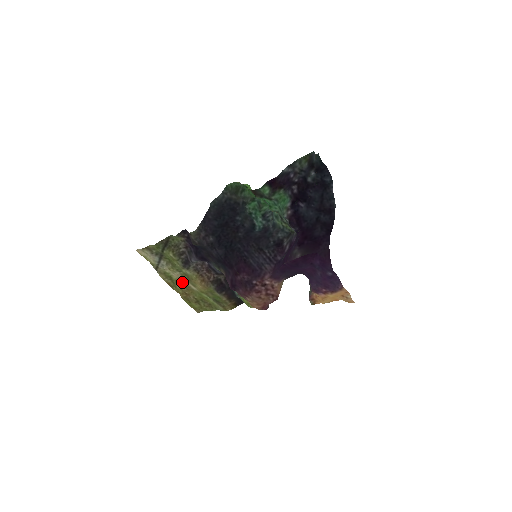
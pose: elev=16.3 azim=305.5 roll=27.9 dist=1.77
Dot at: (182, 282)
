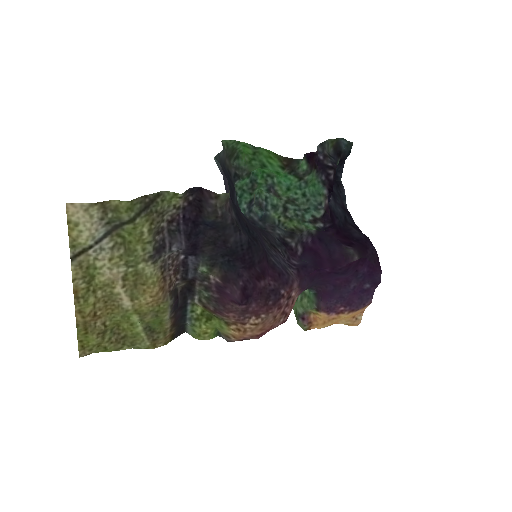
Dot at: (108, 290)
